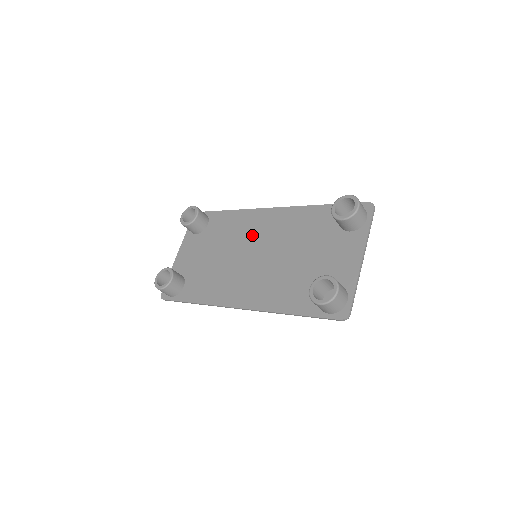
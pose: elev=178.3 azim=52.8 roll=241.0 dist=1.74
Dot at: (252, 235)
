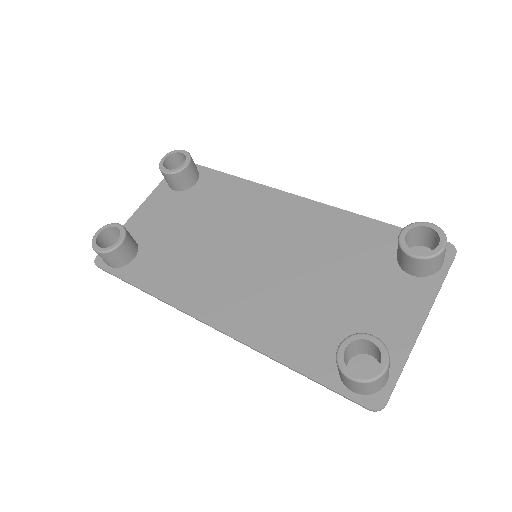
Dot at: (258, 223)
